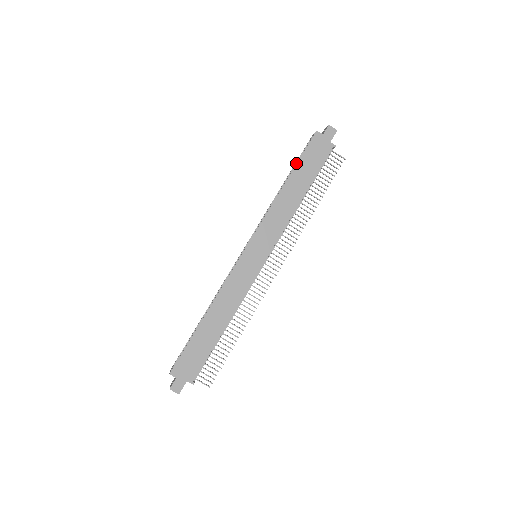
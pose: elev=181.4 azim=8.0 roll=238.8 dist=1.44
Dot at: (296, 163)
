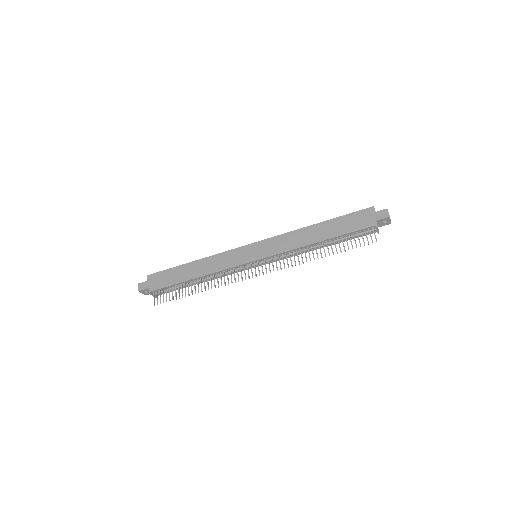
Dot at: occluded
